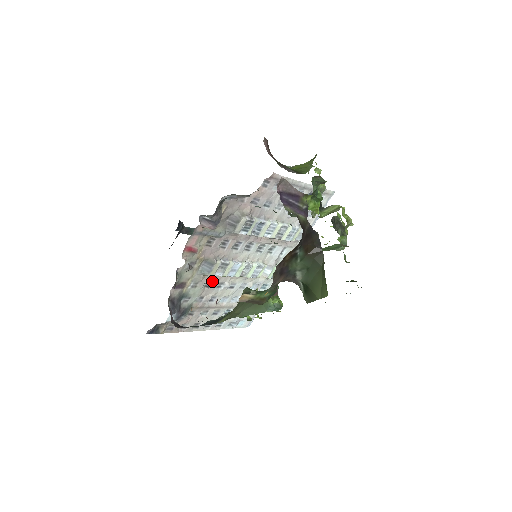
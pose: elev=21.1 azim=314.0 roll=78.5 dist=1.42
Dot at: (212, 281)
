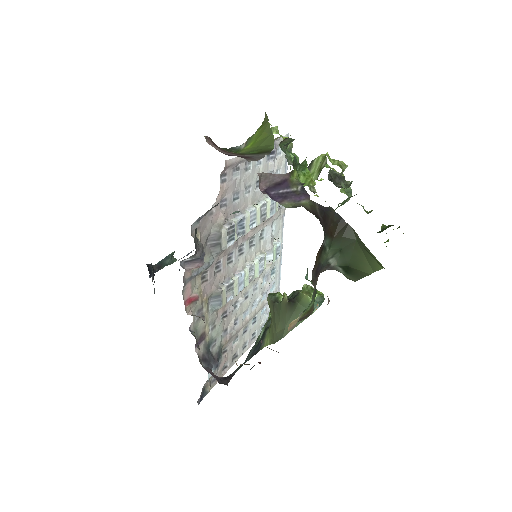
Dot at: (226, 309)
